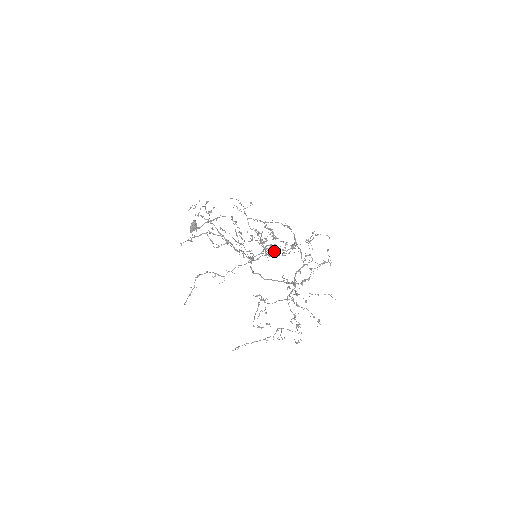
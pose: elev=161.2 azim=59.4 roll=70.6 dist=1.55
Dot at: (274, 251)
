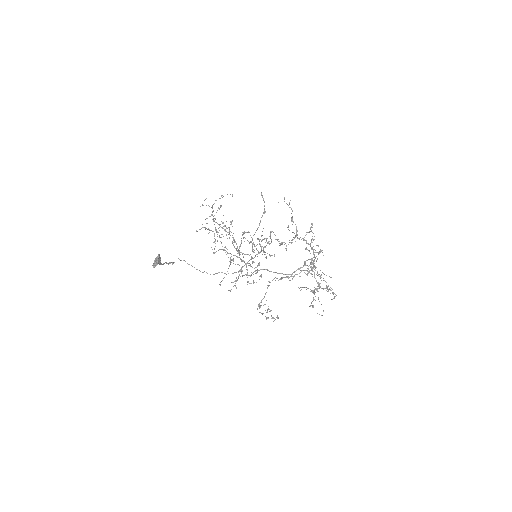
Dot at: (279, 243)
